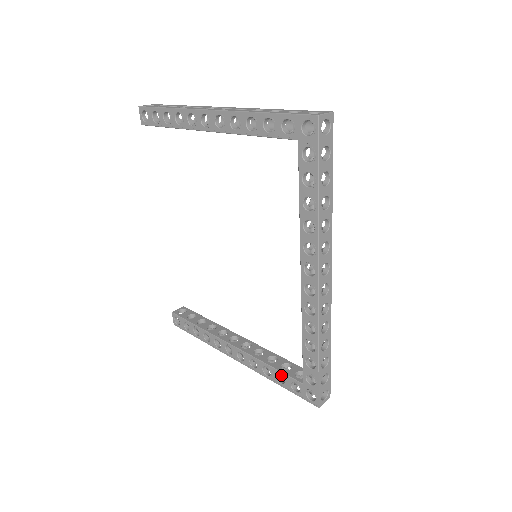
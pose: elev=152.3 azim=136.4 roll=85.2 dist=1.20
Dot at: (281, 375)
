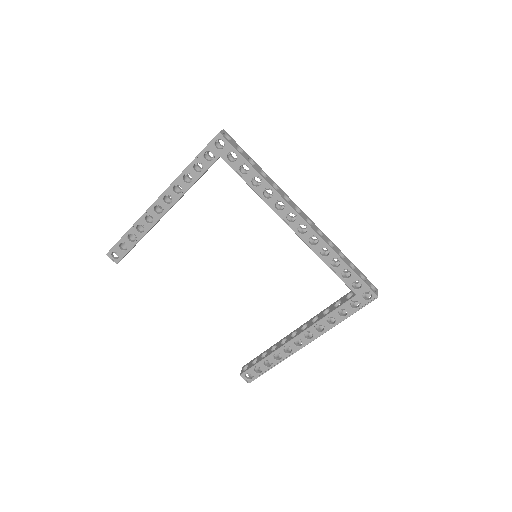
Dot at: (341, 314)
